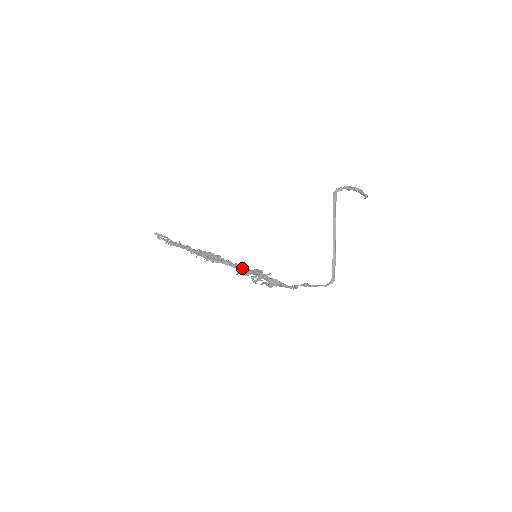
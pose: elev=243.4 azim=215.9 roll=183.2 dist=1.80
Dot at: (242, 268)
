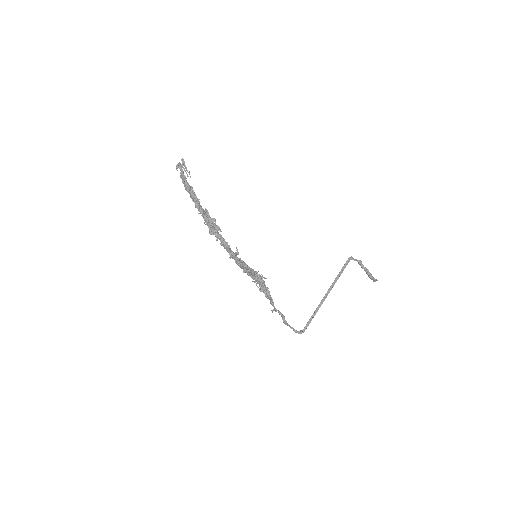
Dot at: (236, 256)
